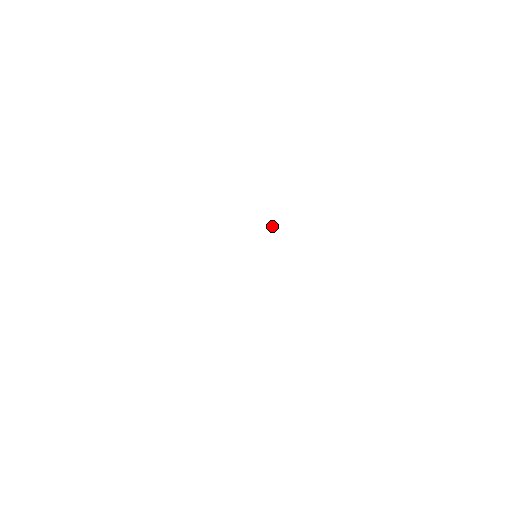
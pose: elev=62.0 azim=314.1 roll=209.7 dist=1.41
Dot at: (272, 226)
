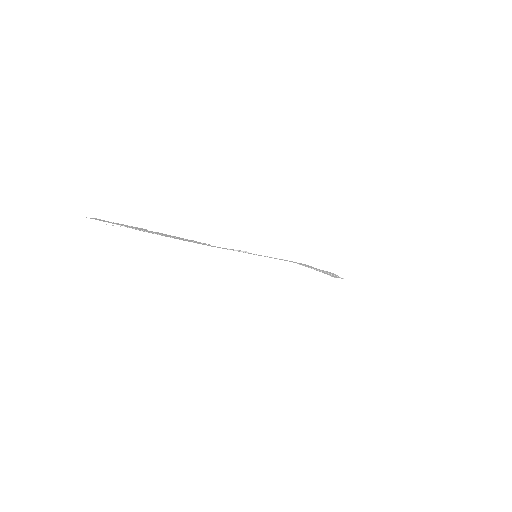
Dot at: occluded
